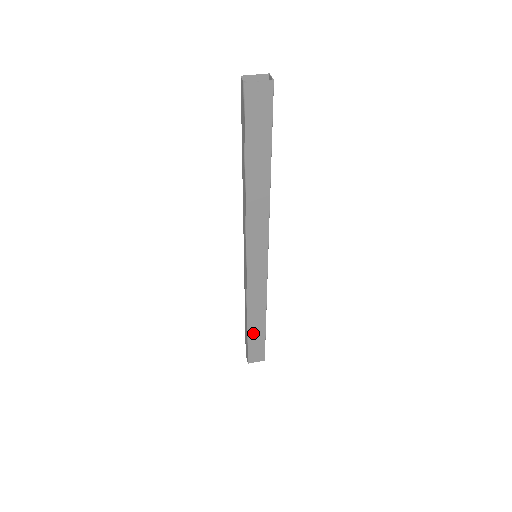
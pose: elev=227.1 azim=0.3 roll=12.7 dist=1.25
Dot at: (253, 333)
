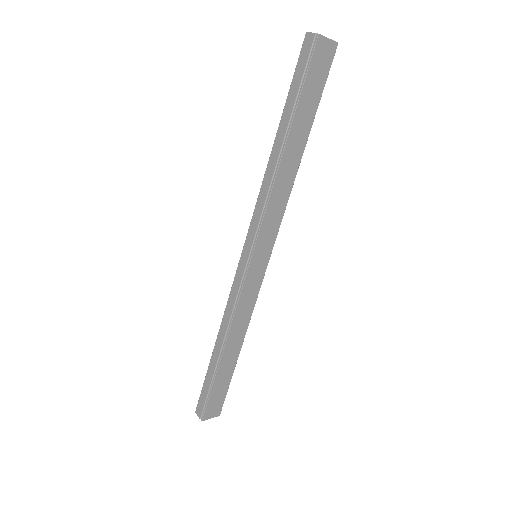
Dot at: (222, 370)
